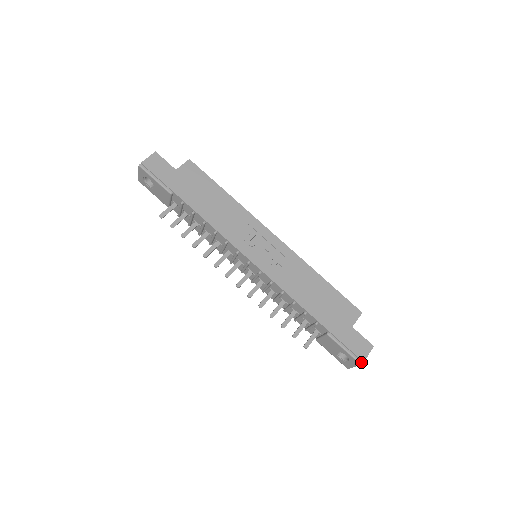
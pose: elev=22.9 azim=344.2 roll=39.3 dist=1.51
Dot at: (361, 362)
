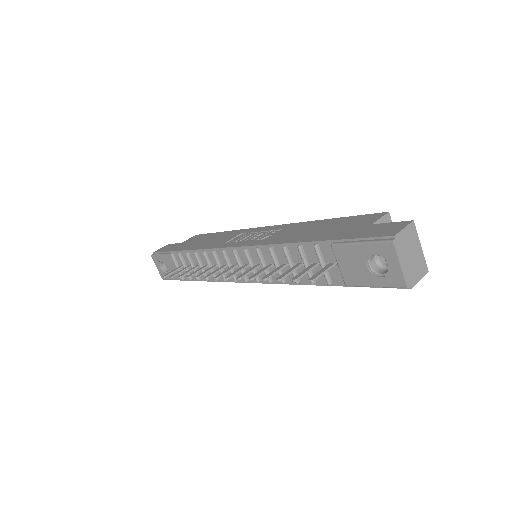
Dot at: (391, 239)
